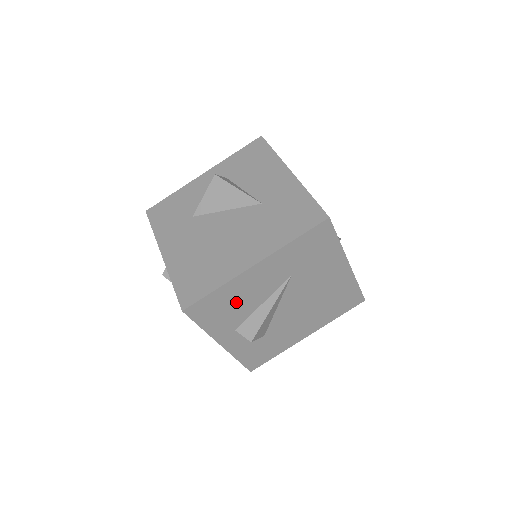
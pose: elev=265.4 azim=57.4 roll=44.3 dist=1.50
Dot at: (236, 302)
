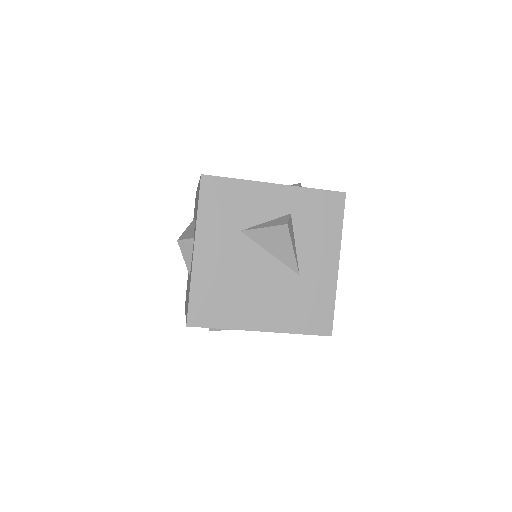
Dot at: occluded
